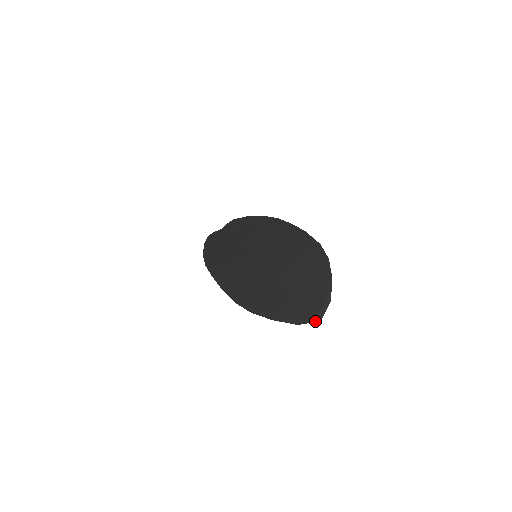
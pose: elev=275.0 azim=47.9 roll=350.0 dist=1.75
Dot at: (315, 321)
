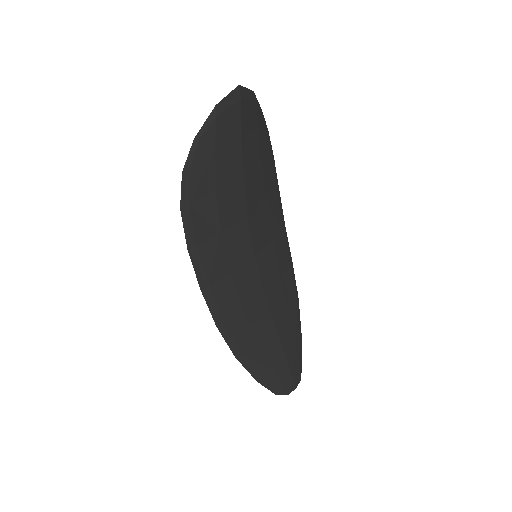
Dot at: (233, 91)
